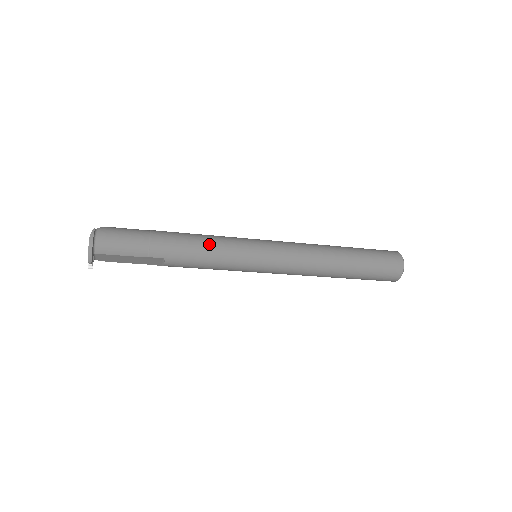
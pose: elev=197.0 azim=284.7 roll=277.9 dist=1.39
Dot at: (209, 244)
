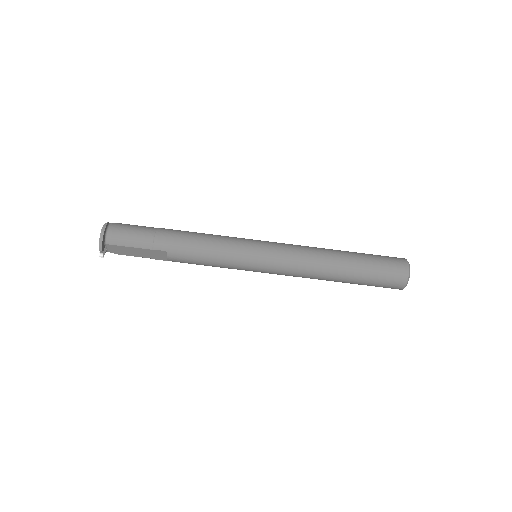
Dot at: (209, 240)
